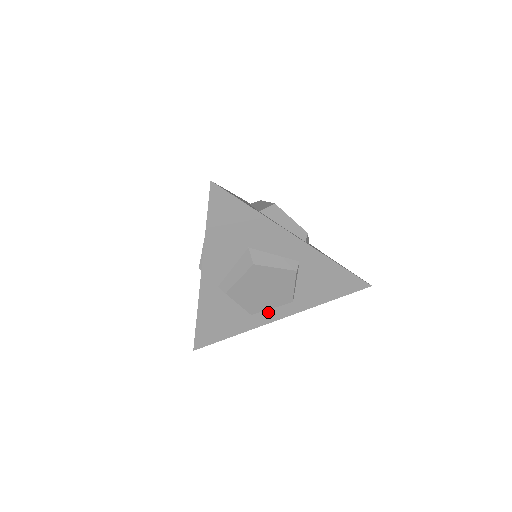
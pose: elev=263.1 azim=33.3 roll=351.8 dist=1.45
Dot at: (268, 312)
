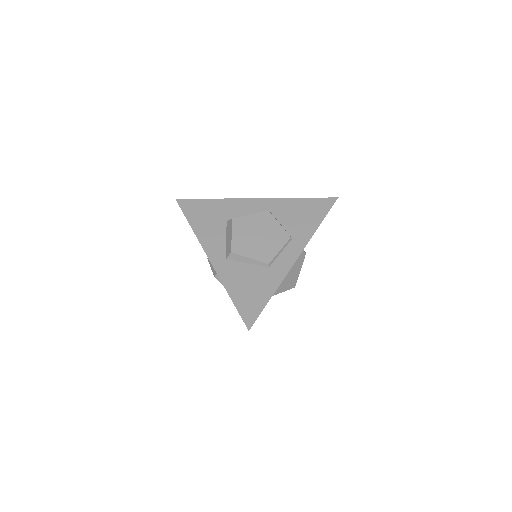
Dot at: (282, 258)
